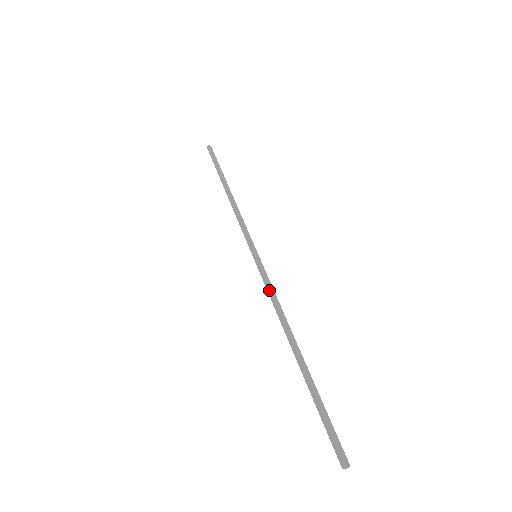
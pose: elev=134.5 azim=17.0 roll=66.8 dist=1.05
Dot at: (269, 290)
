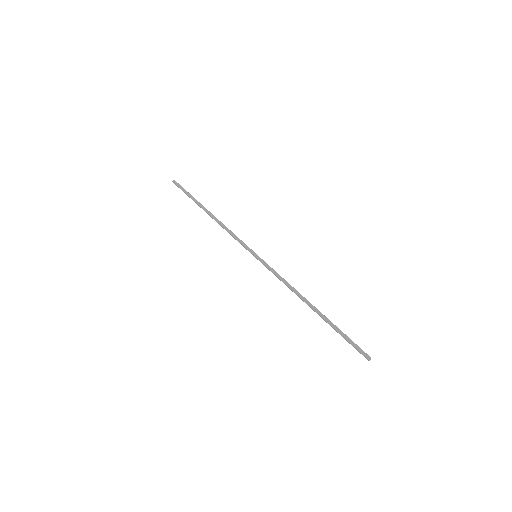
Dot at: (279, 275)
